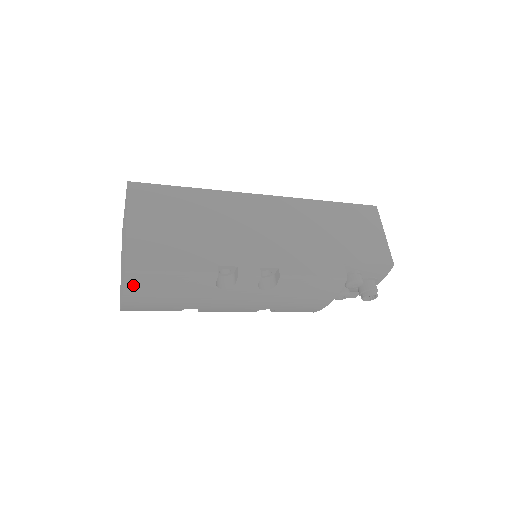
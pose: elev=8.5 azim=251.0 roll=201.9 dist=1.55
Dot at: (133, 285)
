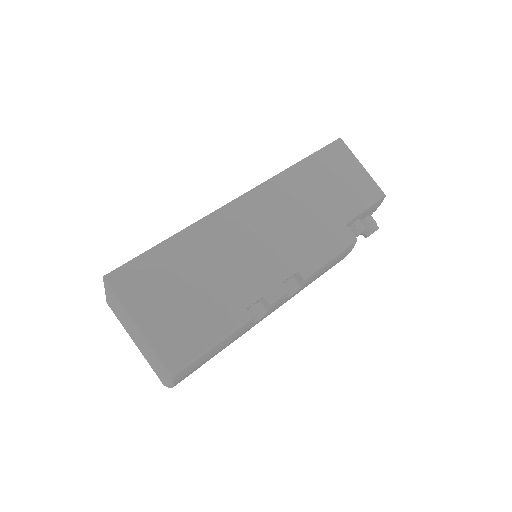
Dot at: (181, 377)
